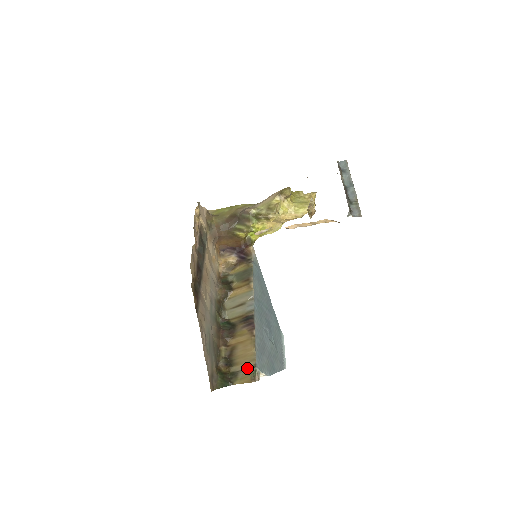
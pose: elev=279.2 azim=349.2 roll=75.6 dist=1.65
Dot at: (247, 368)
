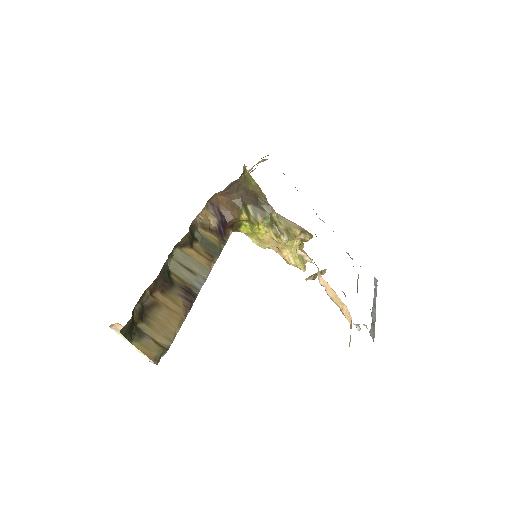
Dot at: (158, 341)
